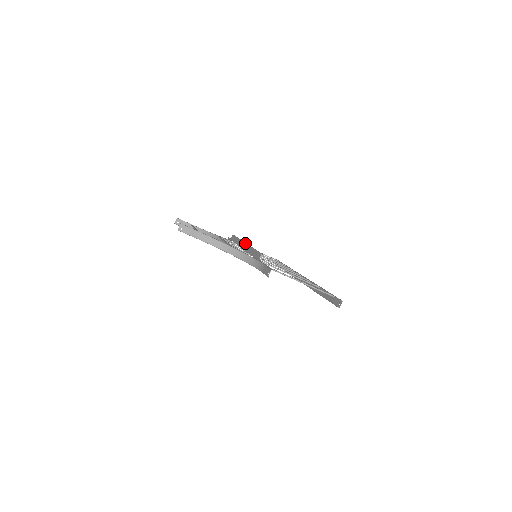
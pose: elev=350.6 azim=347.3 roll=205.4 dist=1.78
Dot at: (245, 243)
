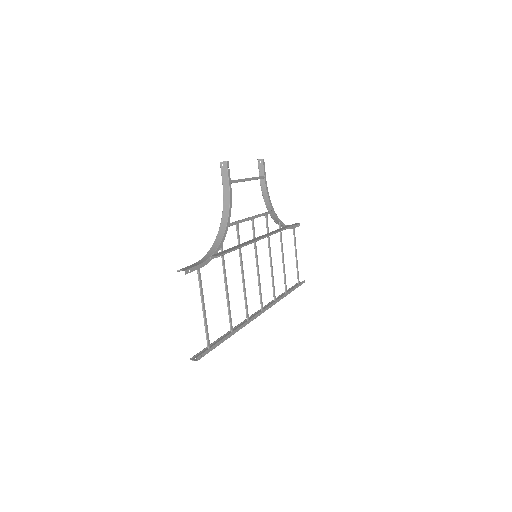
Dot at: (260, 238)
